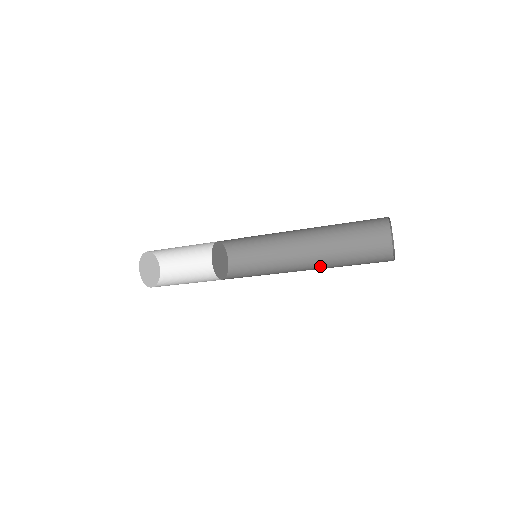
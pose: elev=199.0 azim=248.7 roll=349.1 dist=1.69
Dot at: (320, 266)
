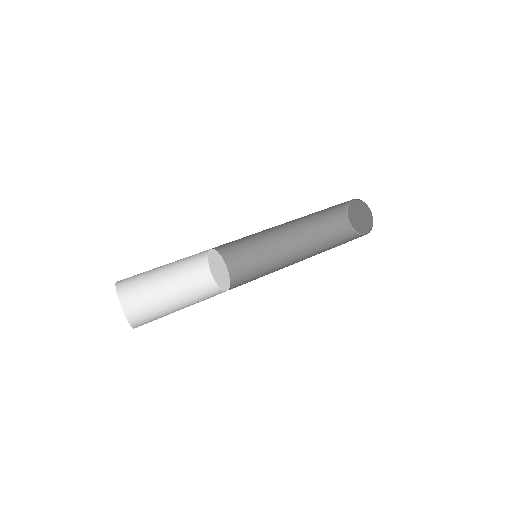
Dot at: (296, 230)
